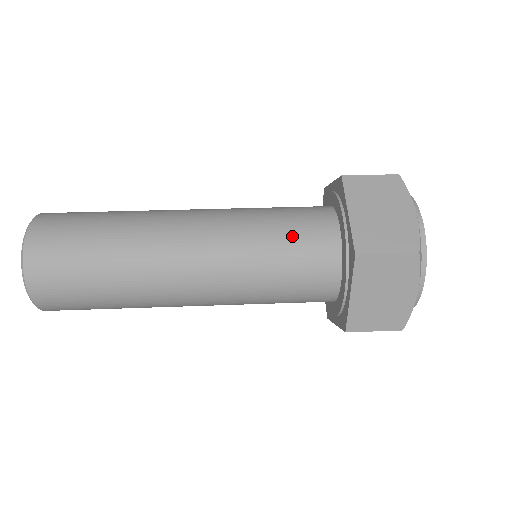
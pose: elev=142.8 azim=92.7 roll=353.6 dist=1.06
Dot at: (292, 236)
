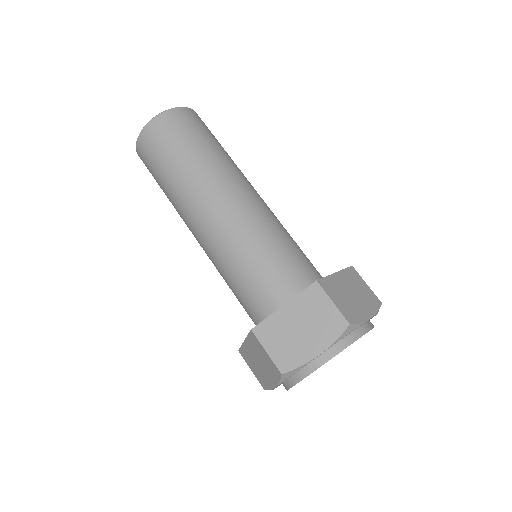
Dot at: (257, 275)
